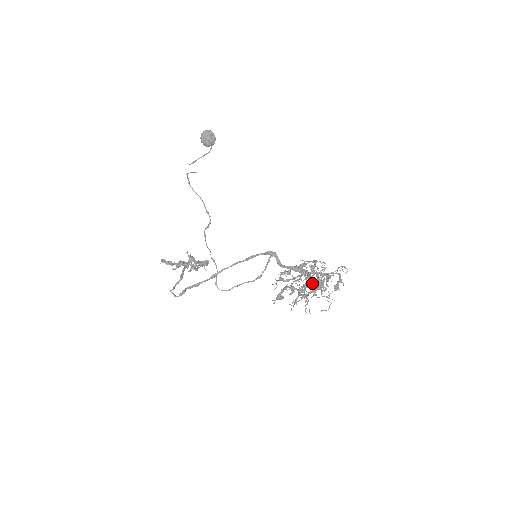
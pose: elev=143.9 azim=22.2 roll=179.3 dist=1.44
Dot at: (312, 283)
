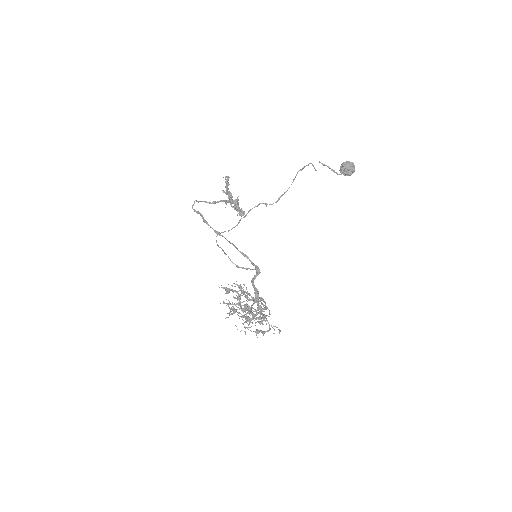
Dot at: (247, 312)
